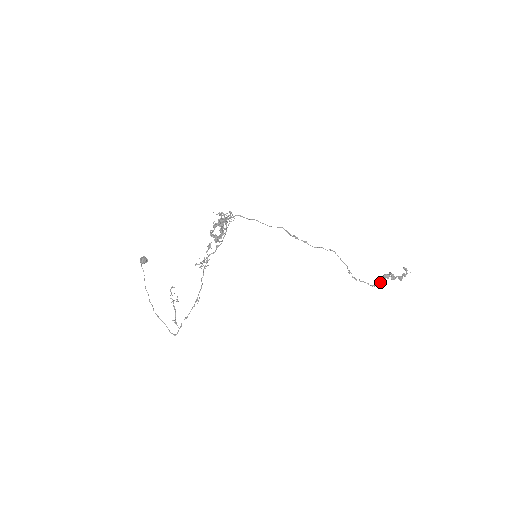
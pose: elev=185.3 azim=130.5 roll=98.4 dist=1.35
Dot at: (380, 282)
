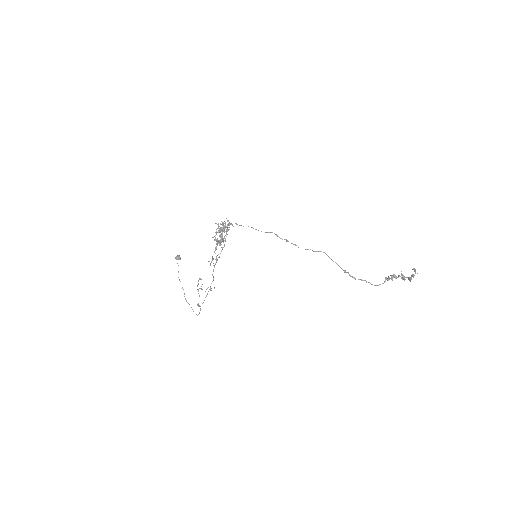
Dot at: (384, 282)
